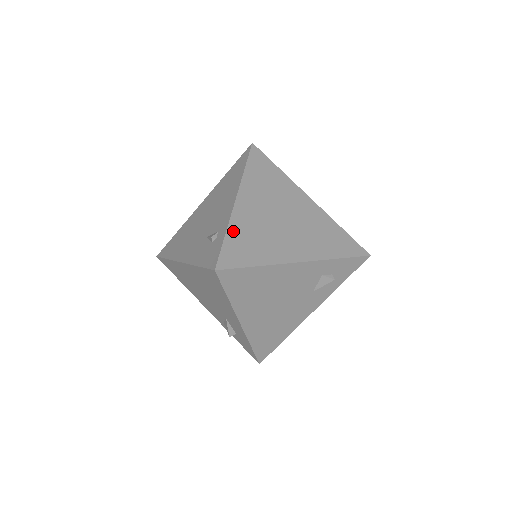
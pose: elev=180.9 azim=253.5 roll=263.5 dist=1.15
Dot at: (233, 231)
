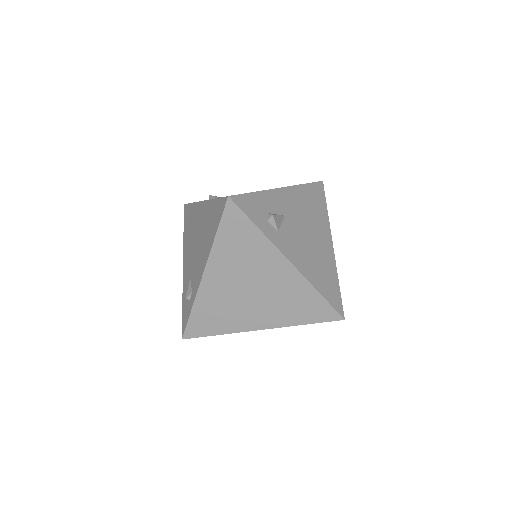
Dot at: (198, 307)
